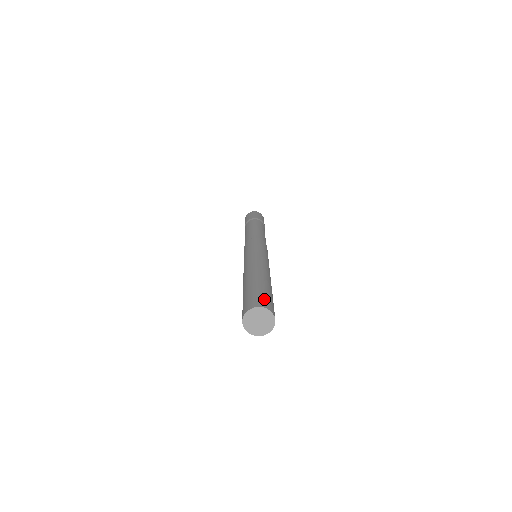
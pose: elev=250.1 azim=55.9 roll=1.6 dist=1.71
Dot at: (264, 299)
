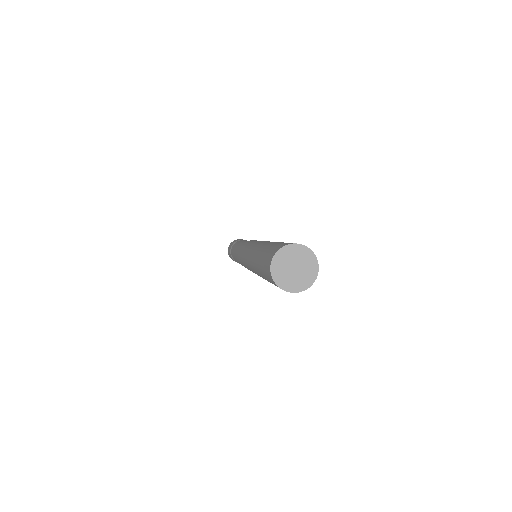
Dot at: occluded
